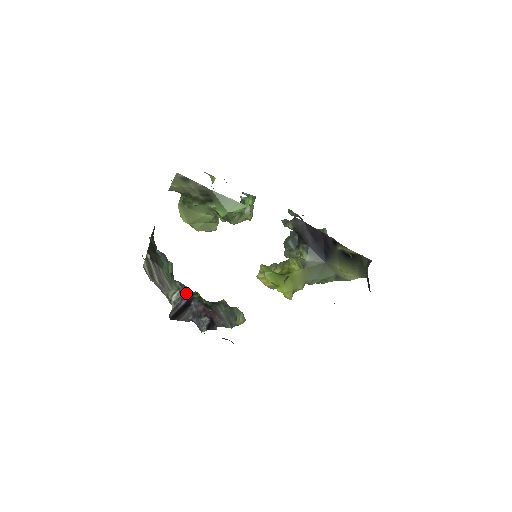
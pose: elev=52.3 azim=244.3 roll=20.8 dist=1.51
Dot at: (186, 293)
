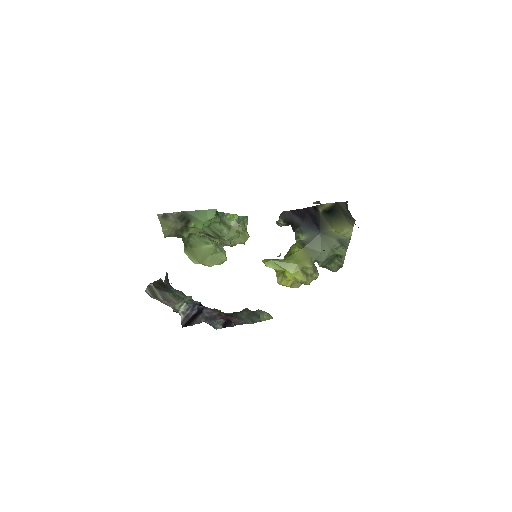
Dot at: (196, 305)
